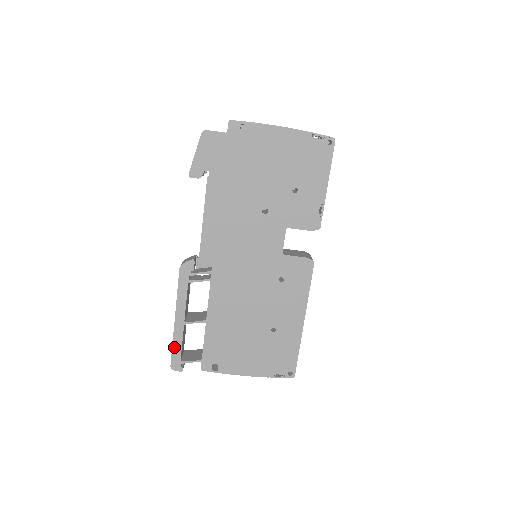
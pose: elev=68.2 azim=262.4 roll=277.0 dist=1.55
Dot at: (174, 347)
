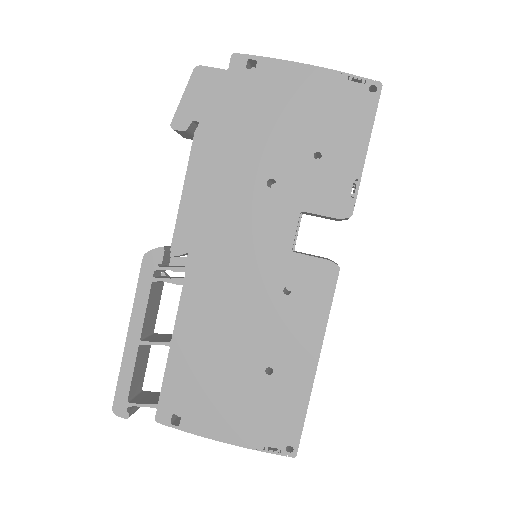
Dot at: (121, 378)
